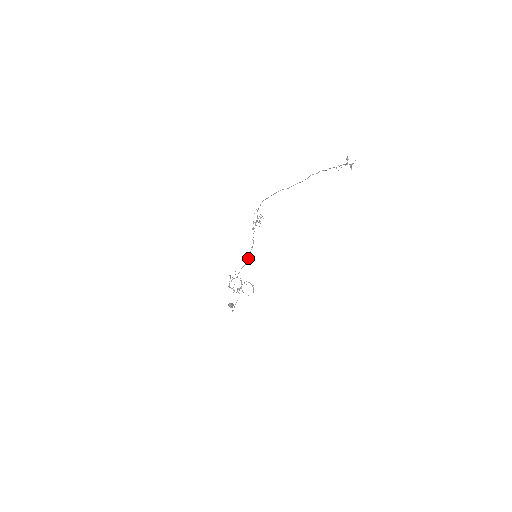
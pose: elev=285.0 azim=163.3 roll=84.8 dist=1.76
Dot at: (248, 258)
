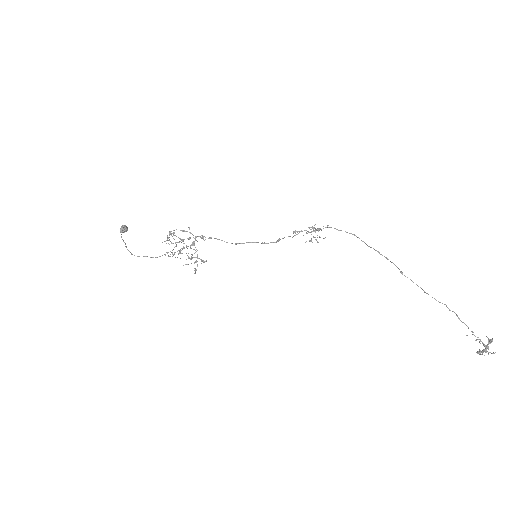
Dot at: (242, 243)
